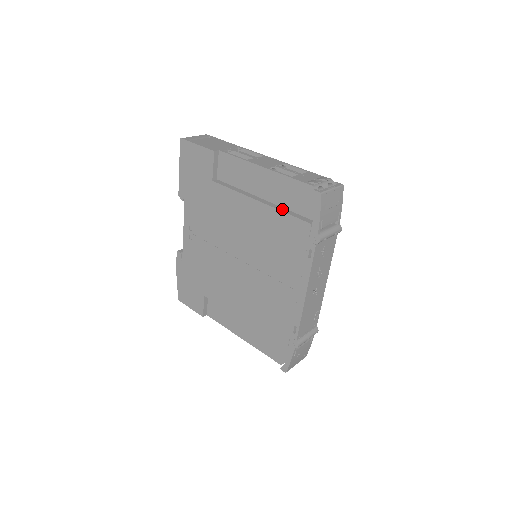
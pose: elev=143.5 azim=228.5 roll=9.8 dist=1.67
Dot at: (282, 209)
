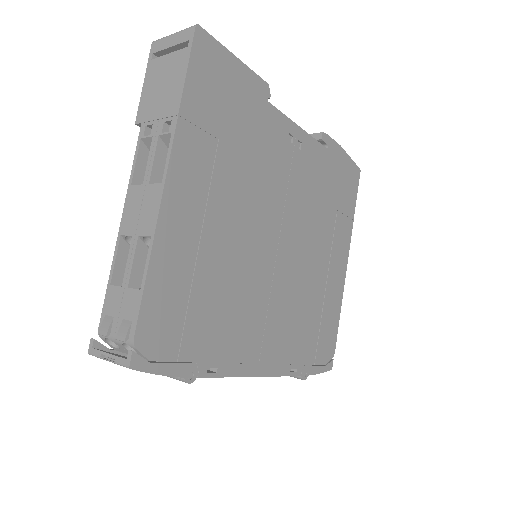
Dot at: occluded
